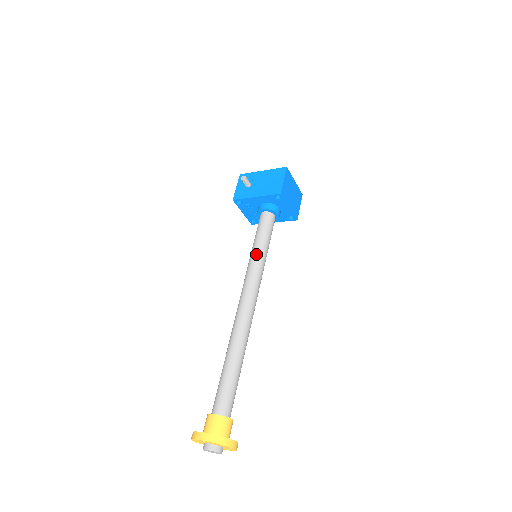
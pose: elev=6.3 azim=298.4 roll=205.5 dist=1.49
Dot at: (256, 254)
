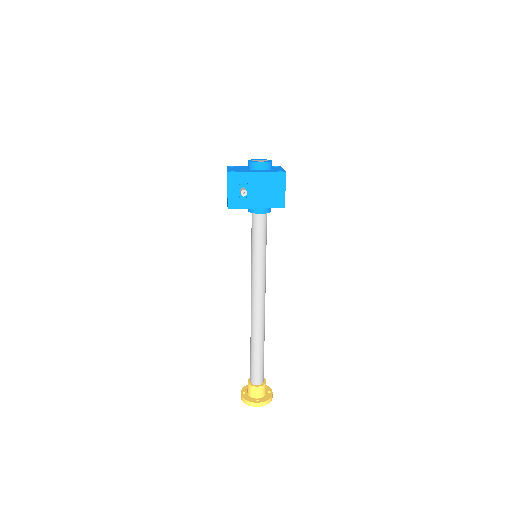
Dot at: (261, 261)
